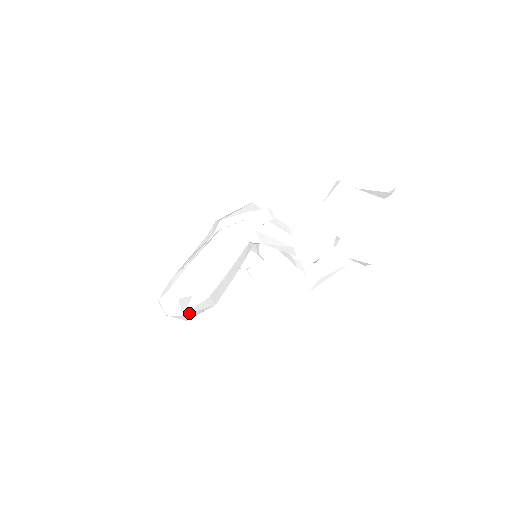
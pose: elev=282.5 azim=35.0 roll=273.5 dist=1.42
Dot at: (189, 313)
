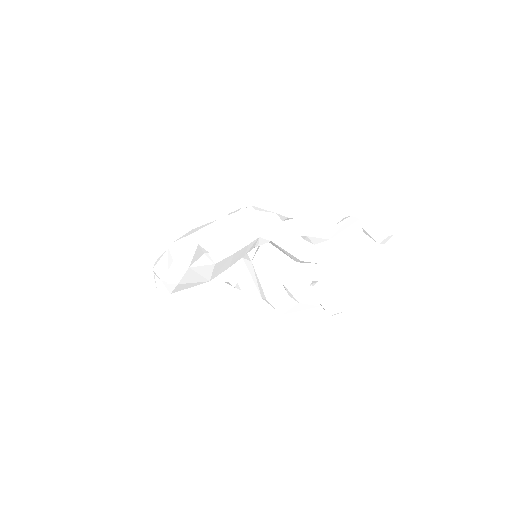
Dot at: (193, 270)
